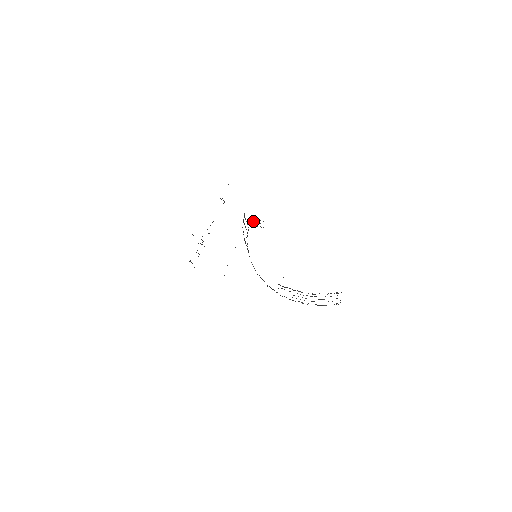
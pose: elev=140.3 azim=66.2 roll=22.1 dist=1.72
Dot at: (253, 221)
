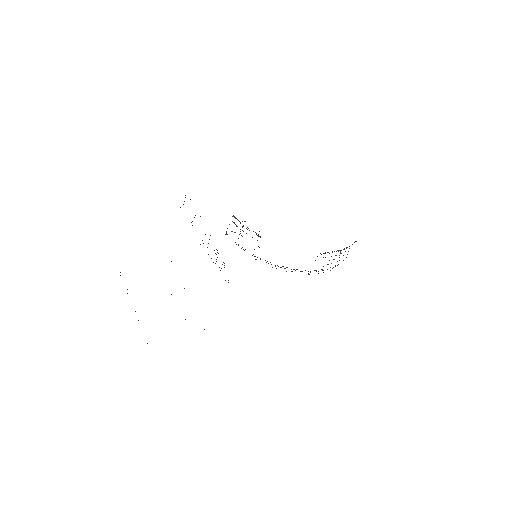
Dot at: occluded
